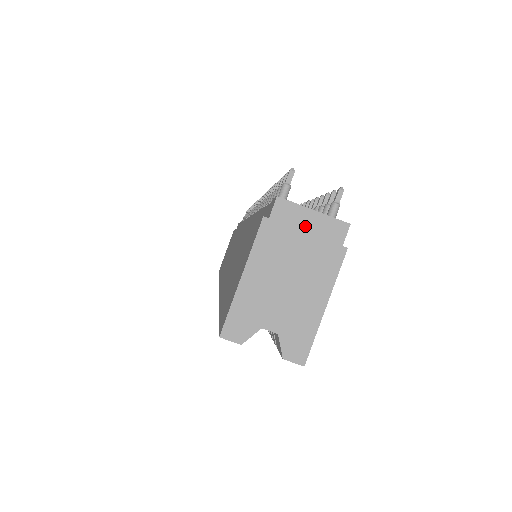
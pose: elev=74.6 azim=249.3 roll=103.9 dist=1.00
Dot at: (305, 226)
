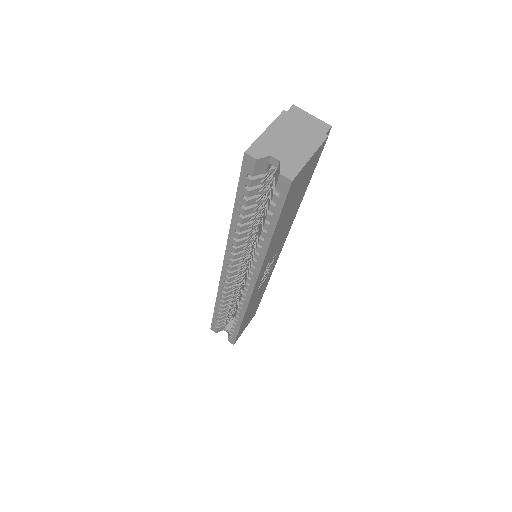
Dot at: (306, 120)
